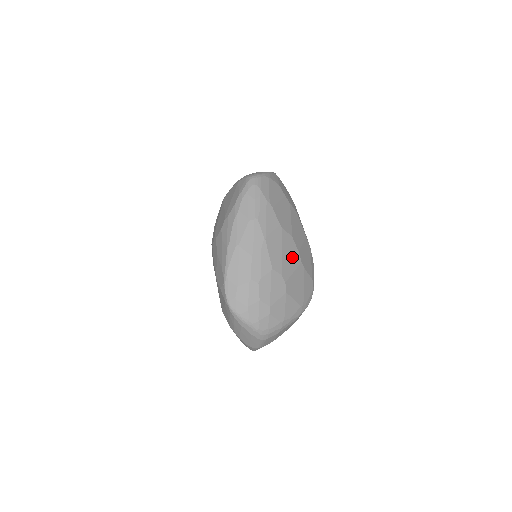
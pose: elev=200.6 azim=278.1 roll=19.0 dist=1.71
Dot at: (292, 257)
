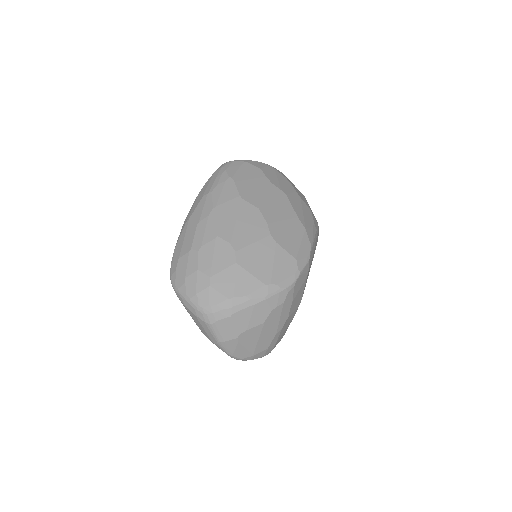
Dot at: (254, 228)
